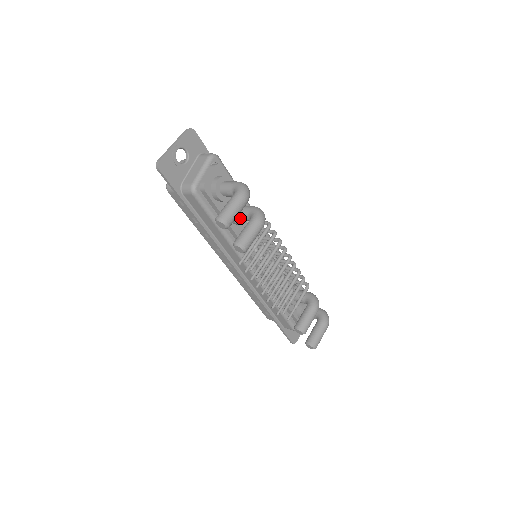
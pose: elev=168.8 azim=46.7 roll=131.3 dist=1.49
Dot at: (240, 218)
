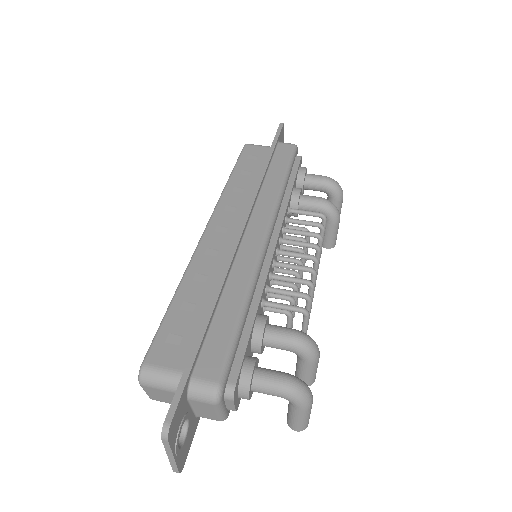
Dot at: occluded
